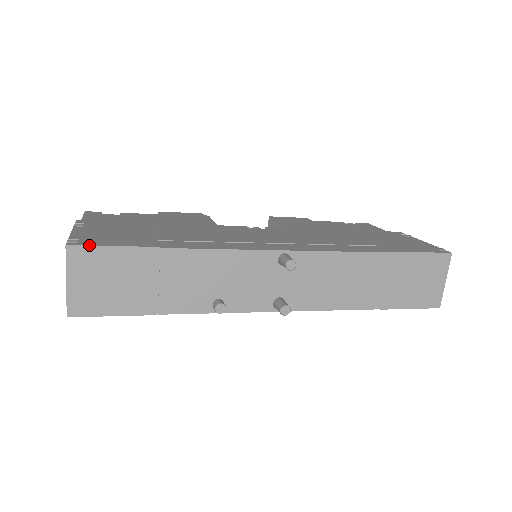
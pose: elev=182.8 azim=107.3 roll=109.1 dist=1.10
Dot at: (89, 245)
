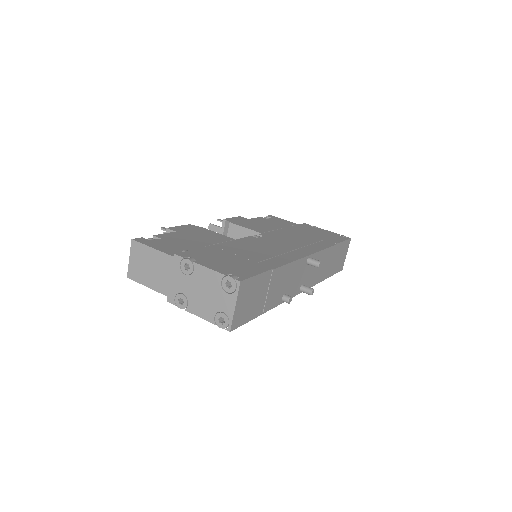
Dot at: (249, 278)
